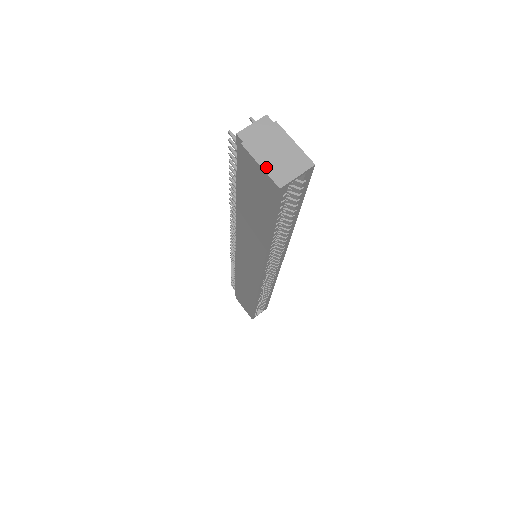
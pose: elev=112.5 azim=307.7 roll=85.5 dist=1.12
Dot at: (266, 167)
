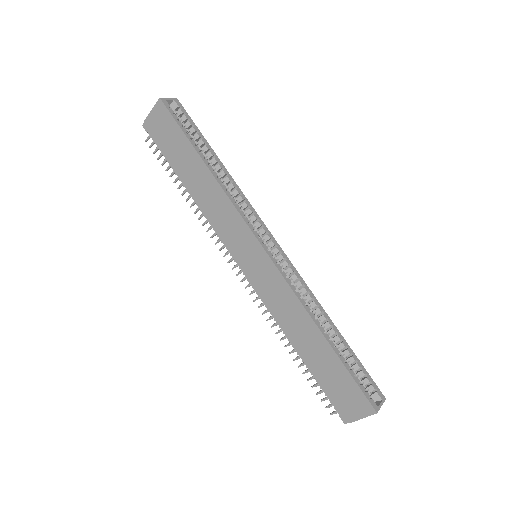
Dot at: (154, 108)
